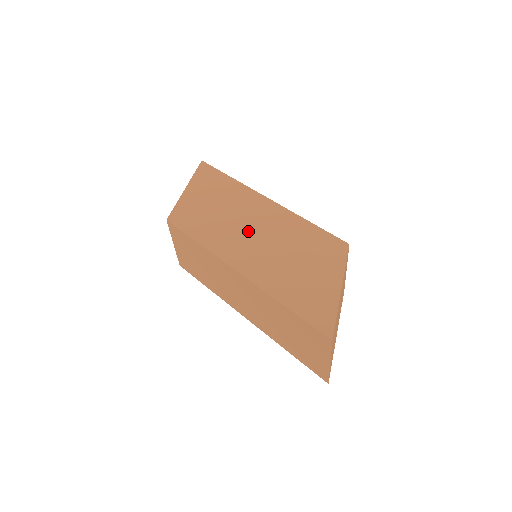
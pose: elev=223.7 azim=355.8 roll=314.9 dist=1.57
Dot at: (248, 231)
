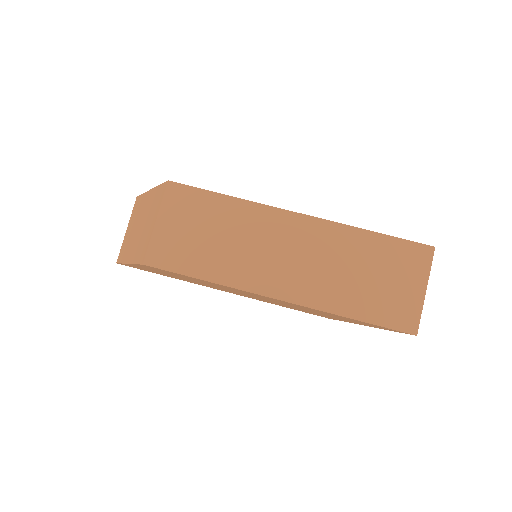
Dot at: occluded
